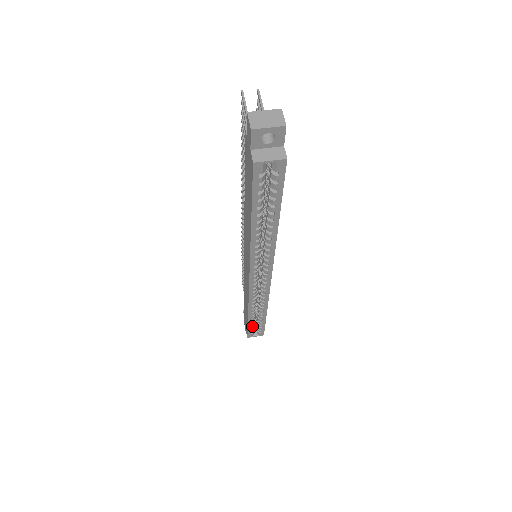
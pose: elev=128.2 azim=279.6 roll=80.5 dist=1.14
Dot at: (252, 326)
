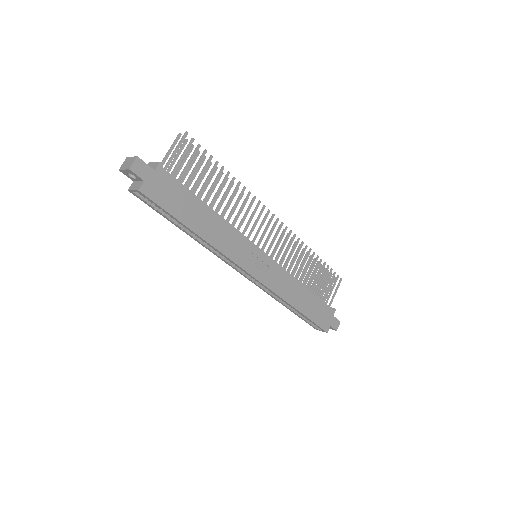
Dot at: (304, 318)
